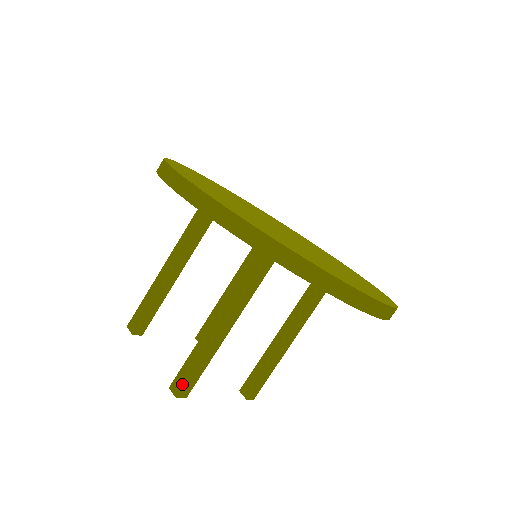
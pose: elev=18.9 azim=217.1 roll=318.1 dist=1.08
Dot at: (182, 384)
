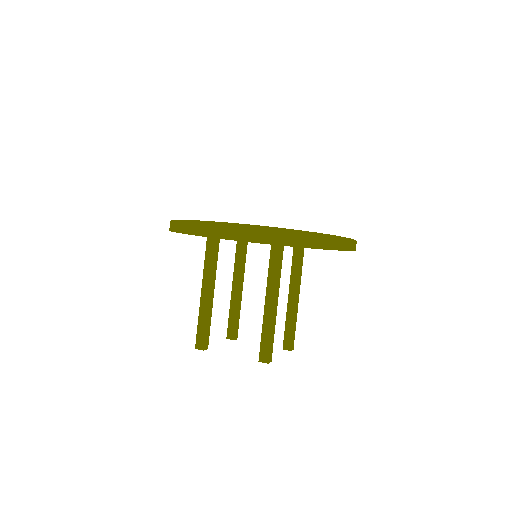
Dot at: (267, 353)
